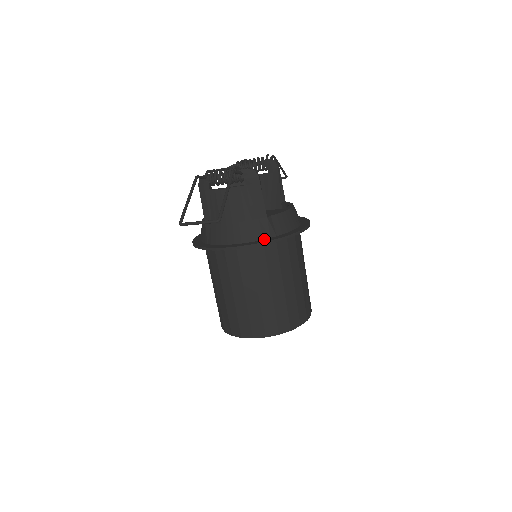
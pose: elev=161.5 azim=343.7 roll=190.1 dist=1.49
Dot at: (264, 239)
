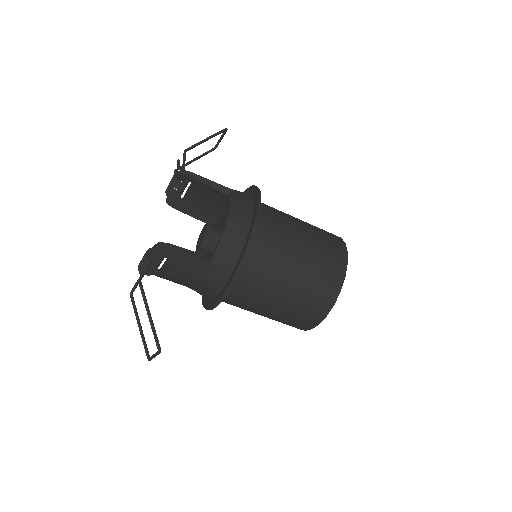
Dot at: (228, 279)
